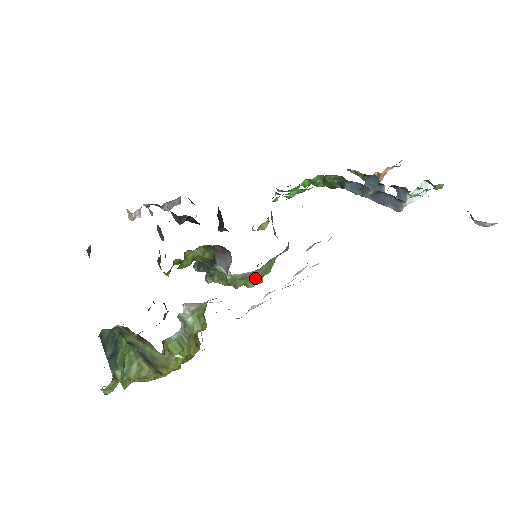
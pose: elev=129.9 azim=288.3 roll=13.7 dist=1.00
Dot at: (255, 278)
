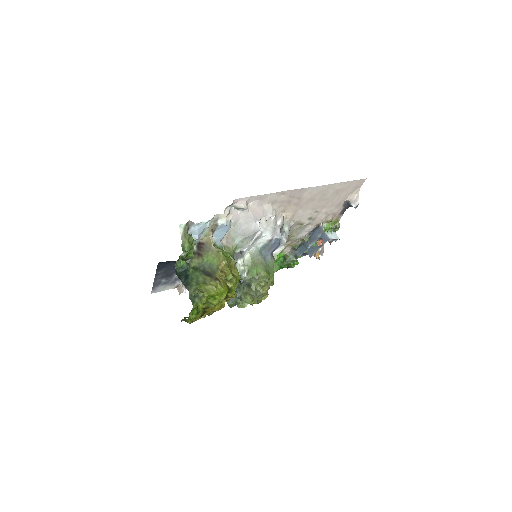
Dot at: (262, 268)
